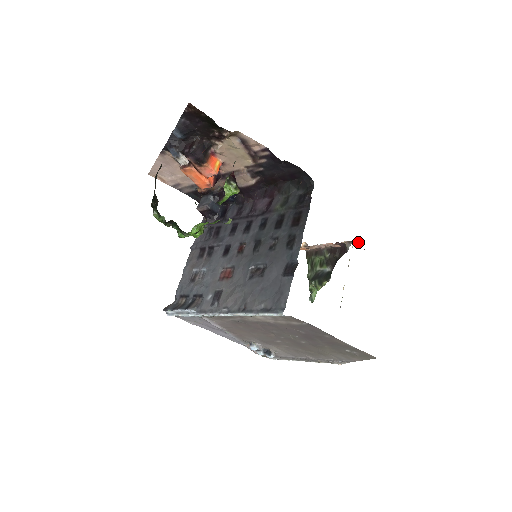
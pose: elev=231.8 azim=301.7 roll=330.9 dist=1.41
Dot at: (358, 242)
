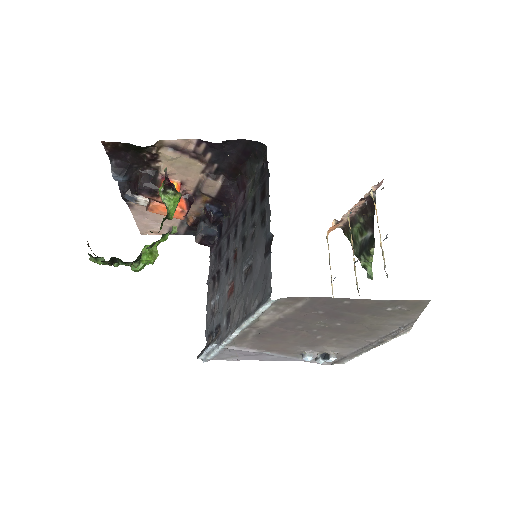
Dot at: (376, 185)
